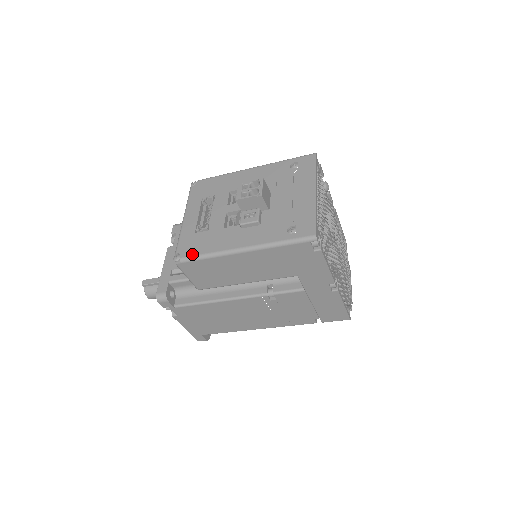
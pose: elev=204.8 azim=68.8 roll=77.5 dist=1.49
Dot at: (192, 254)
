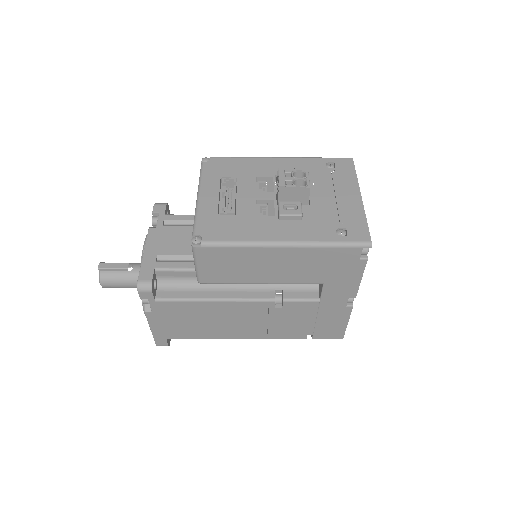
Dot at: (218, 238)
